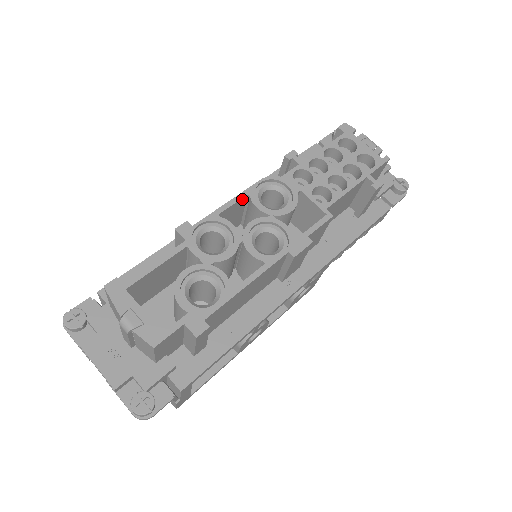
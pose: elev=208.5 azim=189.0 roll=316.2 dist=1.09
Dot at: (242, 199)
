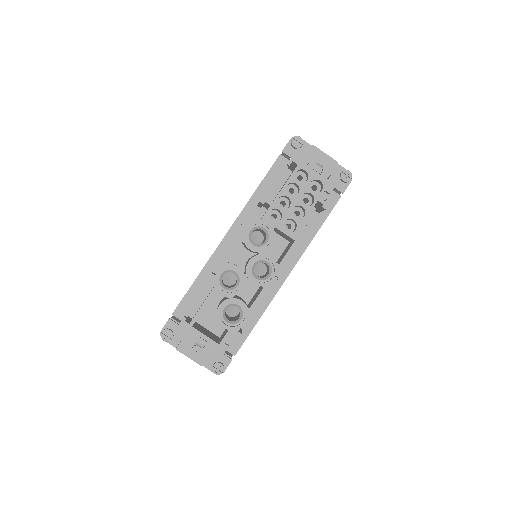
Dot at: occluded
